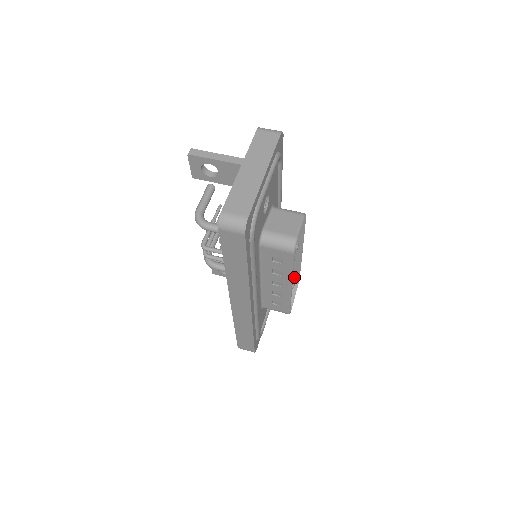
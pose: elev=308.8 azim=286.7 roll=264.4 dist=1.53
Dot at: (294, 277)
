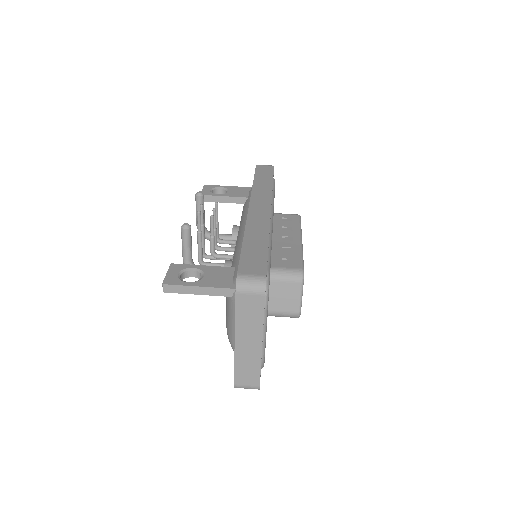
Dot at: occluded
